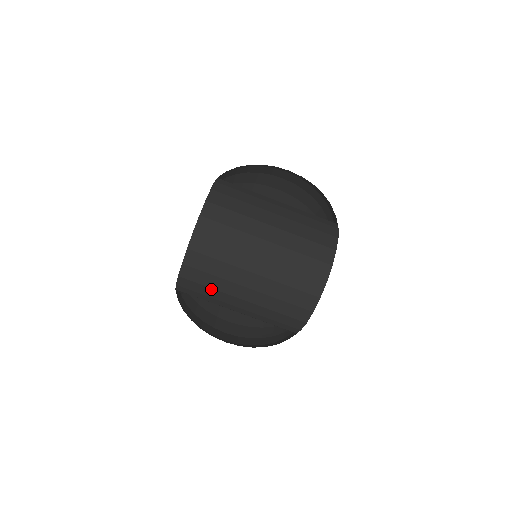
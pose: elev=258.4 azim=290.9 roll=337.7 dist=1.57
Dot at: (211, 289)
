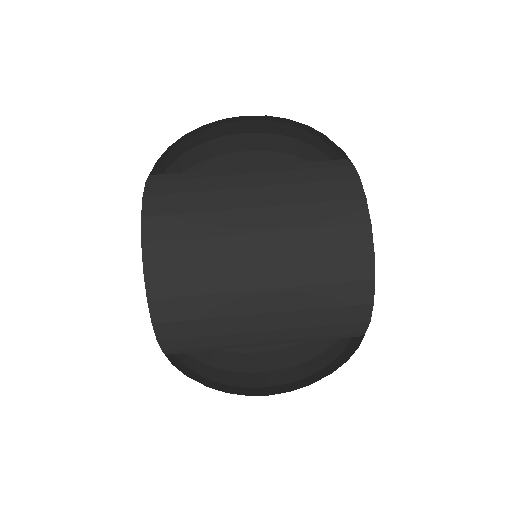
Dot at: (199, 215)
